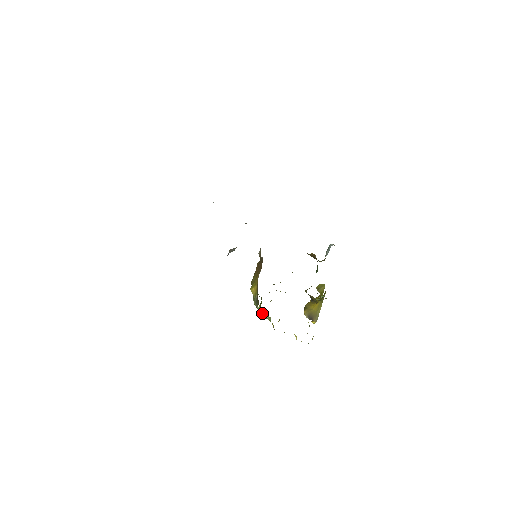
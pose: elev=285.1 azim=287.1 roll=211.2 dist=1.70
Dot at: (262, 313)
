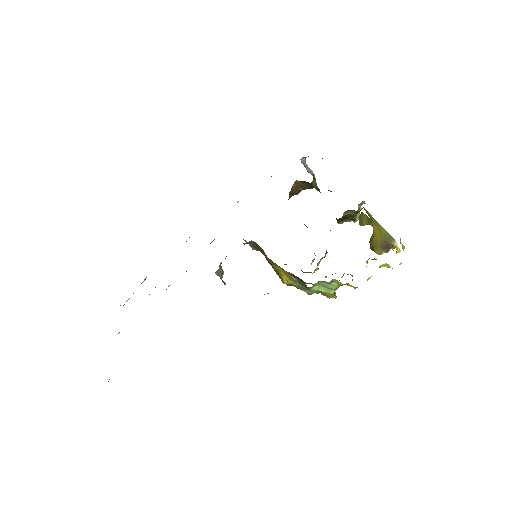
Dot at: (325, 289)
